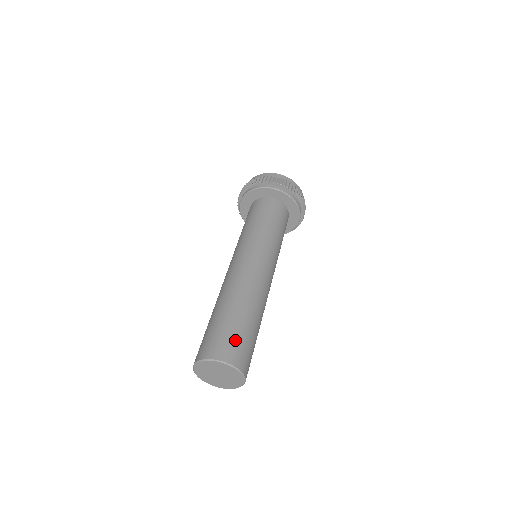
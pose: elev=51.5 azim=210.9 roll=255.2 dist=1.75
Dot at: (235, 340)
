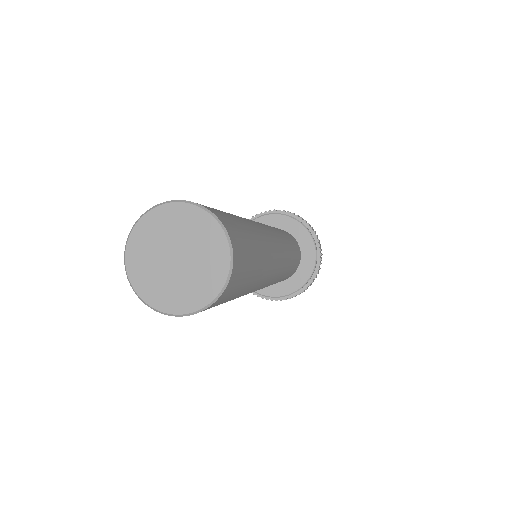
Dot at: occluded
